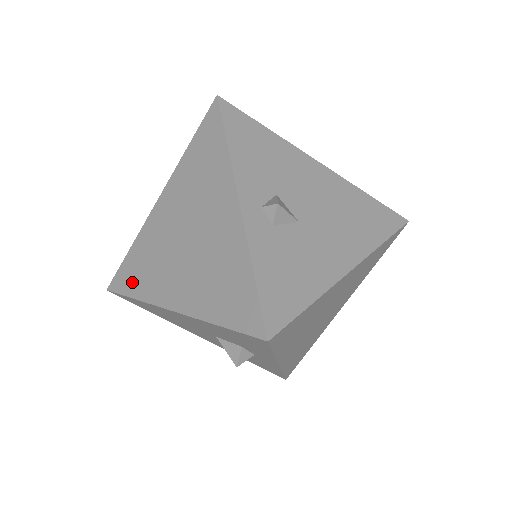
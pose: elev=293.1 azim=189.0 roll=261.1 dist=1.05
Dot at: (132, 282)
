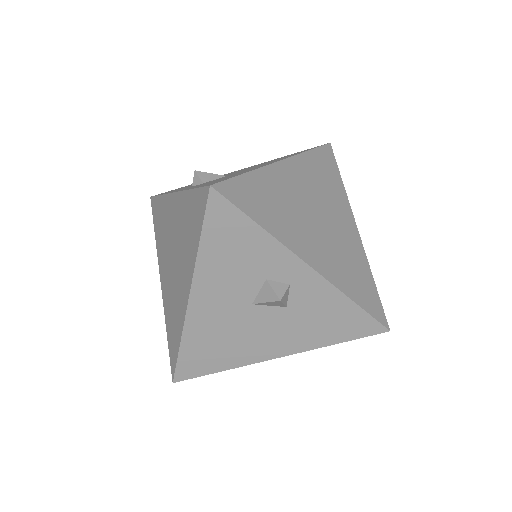
Dot at: (175, 342)
